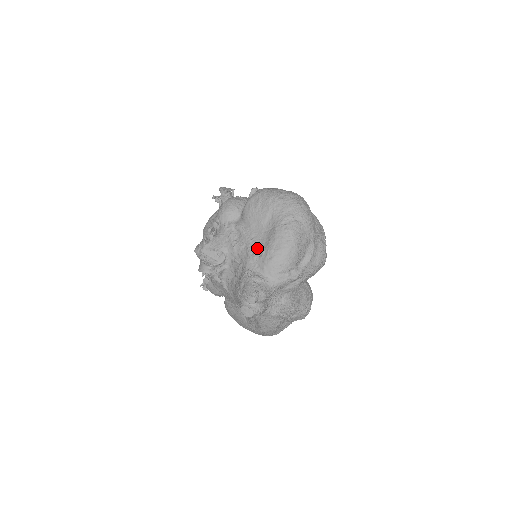
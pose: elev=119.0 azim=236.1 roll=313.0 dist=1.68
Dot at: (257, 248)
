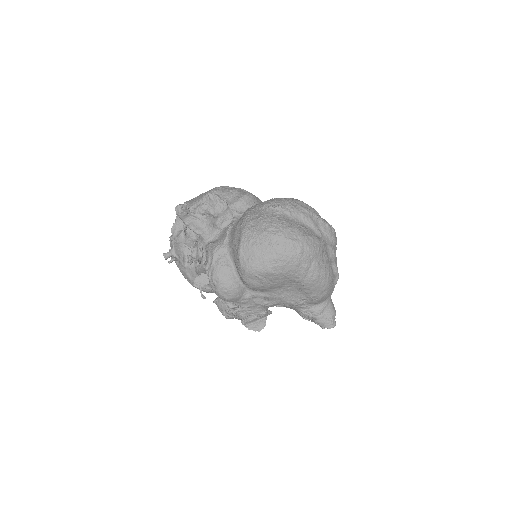
Dot at: (296, 298)
